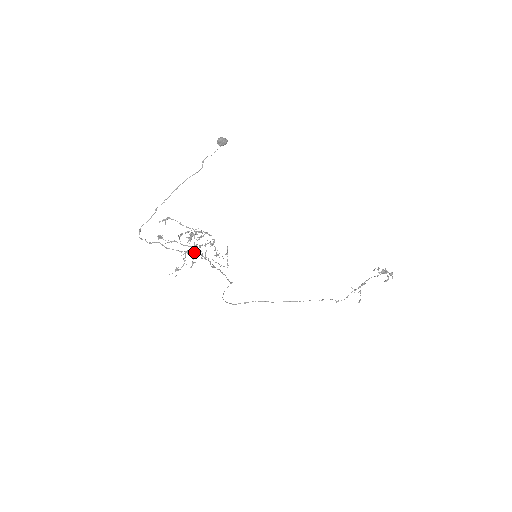
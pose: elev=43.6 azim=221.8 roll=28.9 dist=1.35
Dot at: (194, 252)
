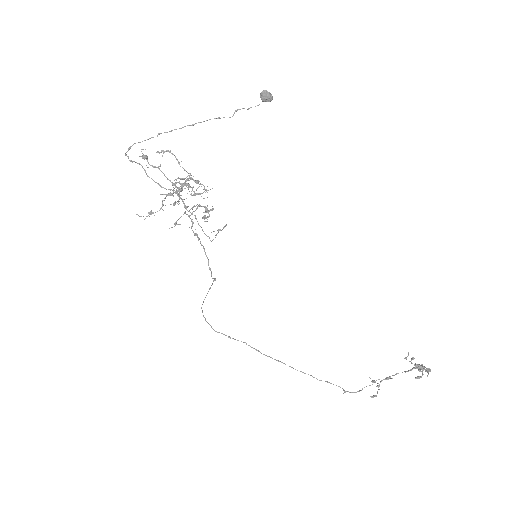
Dot at: (175, 191)
